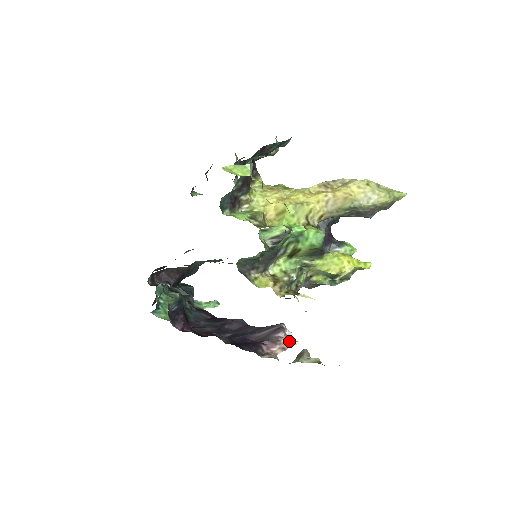
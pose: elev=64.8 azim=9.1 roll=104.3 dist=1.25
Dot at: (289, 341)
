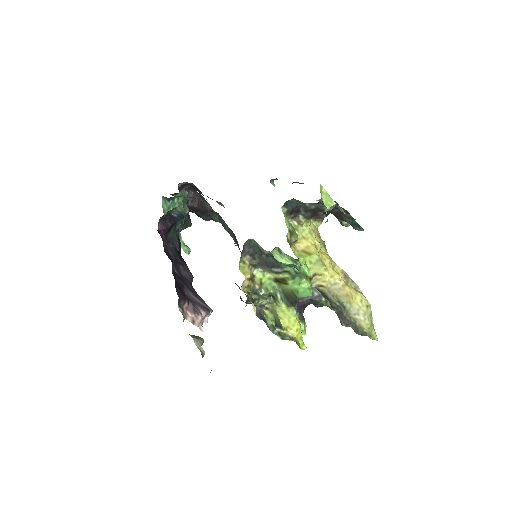
Dot at: (201, 323)
